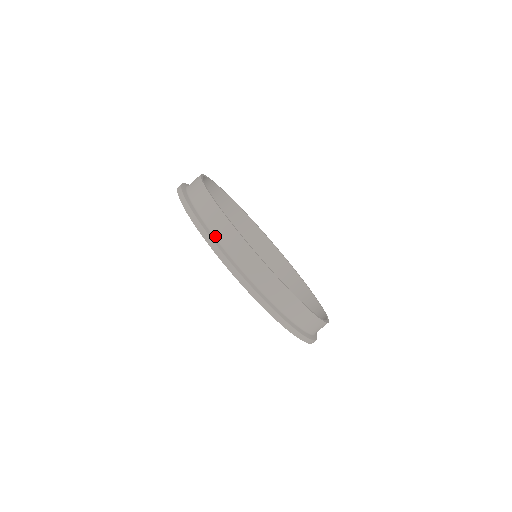
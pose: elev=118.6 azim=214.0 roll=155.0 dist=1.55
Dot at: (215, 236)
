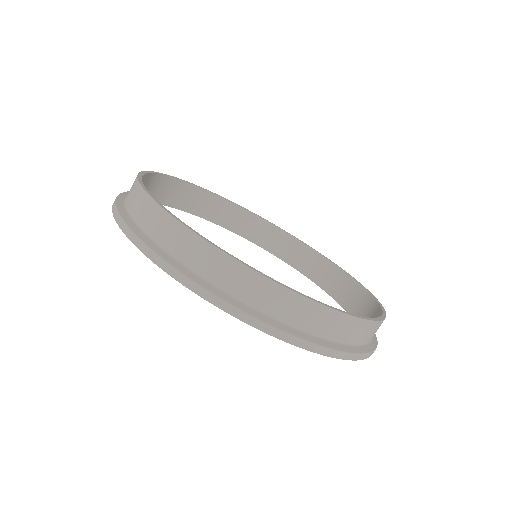
Dot at: (137, 223)
